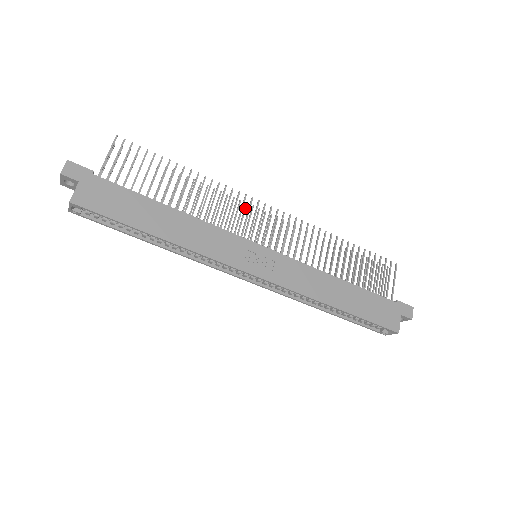
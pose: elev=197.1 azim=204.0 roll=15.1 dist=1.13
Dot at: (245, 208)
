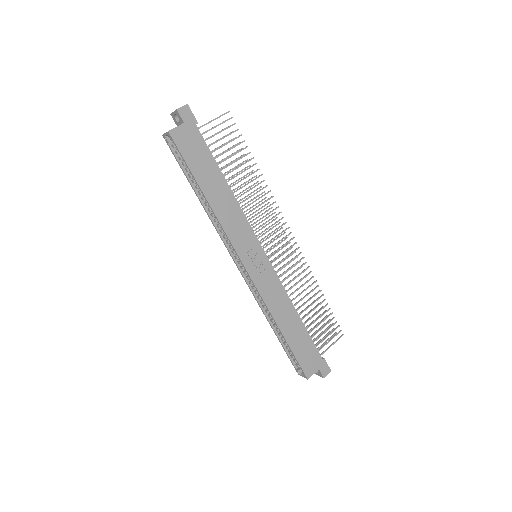
Dot at: (274, 220)
